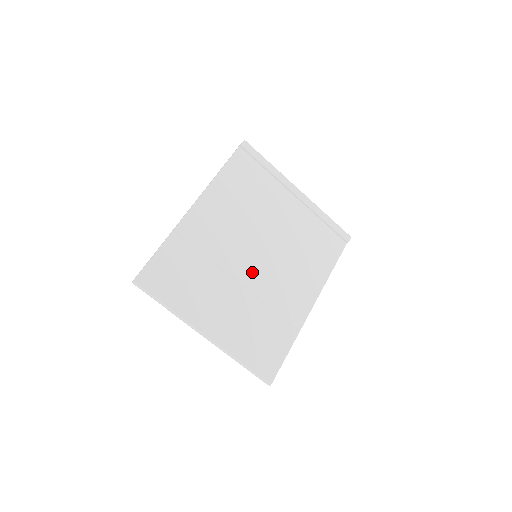
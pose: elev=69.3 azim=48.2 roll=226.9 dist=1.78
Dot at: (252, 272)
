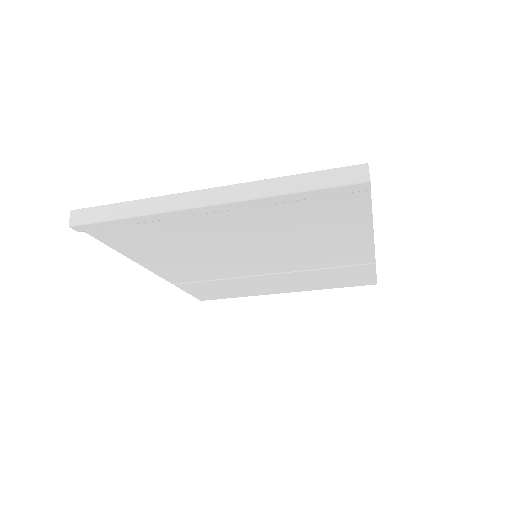
Dot at: (269, 267)
